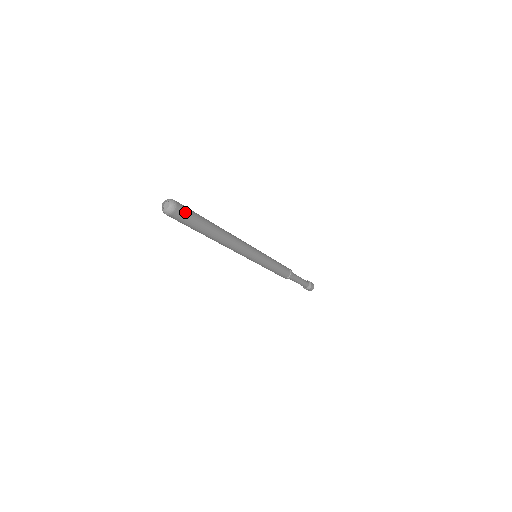
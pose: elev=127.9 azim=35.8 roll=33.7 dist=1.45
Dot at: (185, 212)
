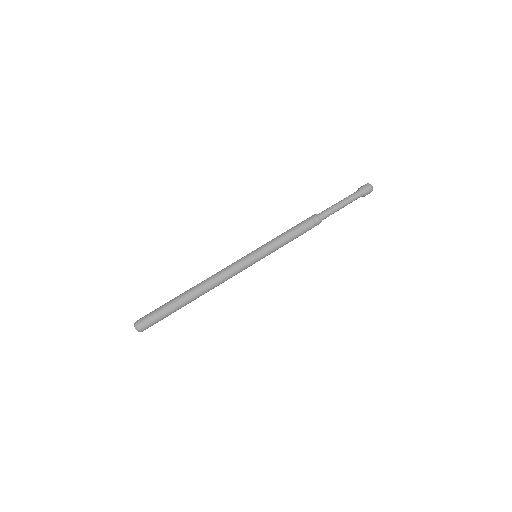
Dot at: (152, 325)
